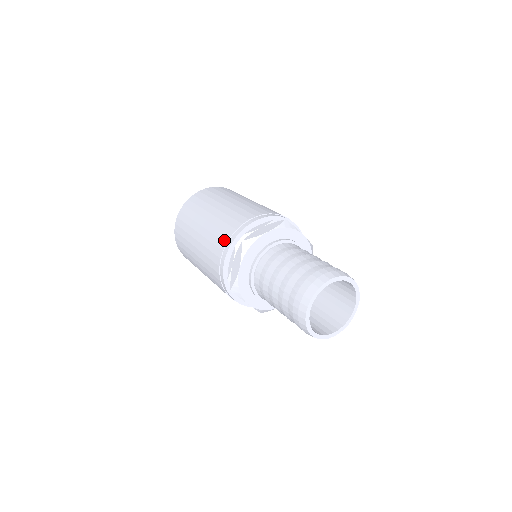
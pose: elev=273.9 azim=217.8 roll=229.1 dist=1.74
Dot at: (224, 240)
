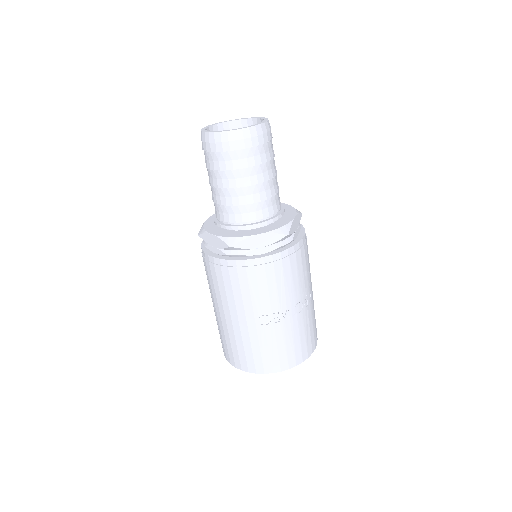
Dot at: occluded
